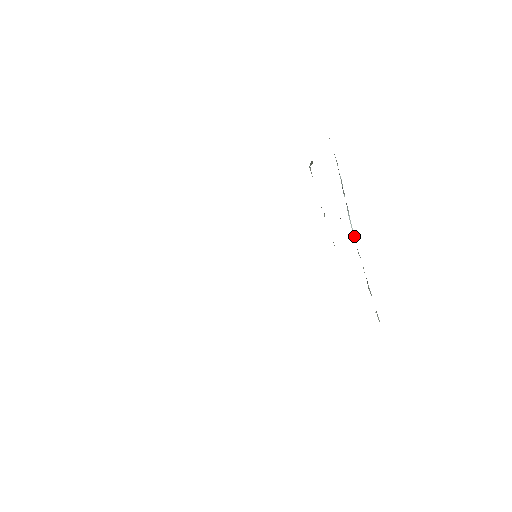
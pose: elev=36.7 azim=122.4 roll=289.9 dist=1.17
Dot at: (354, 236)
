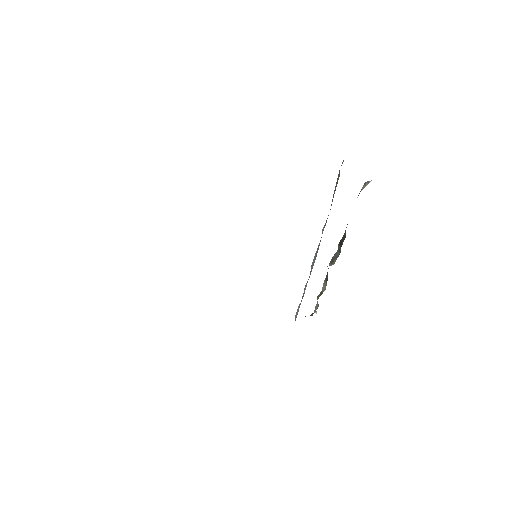
Dot at: (336, 256)
